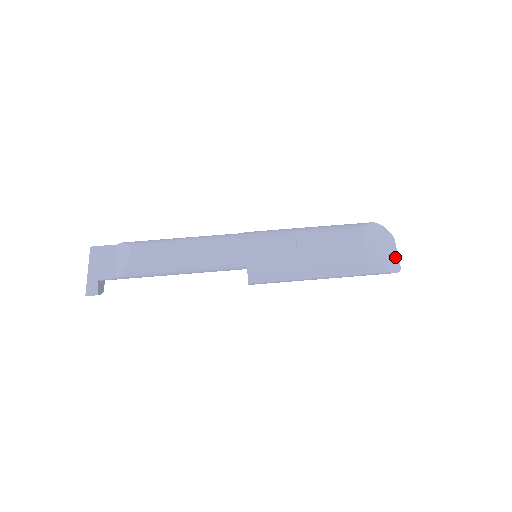
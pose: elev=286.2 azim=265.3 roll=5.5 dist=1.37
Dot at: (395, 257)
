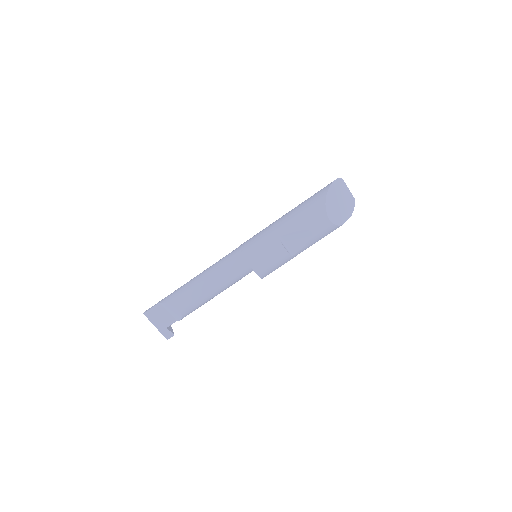
Dot at: (349, 196)
